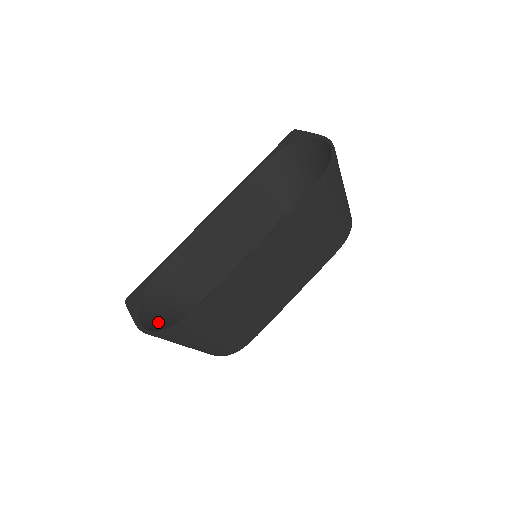
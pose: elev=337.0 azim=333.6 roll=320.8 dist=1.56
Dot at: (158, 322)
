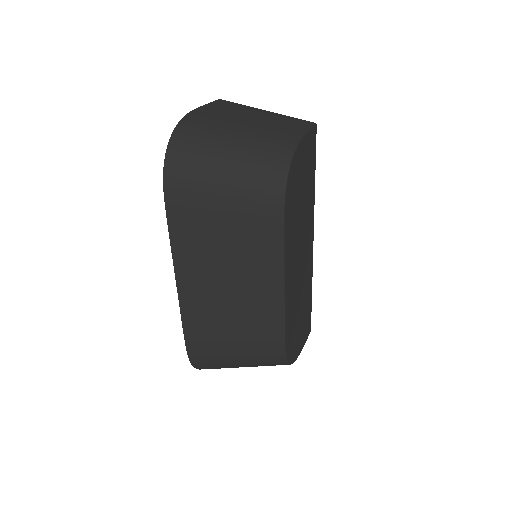
Dot at: occluded
